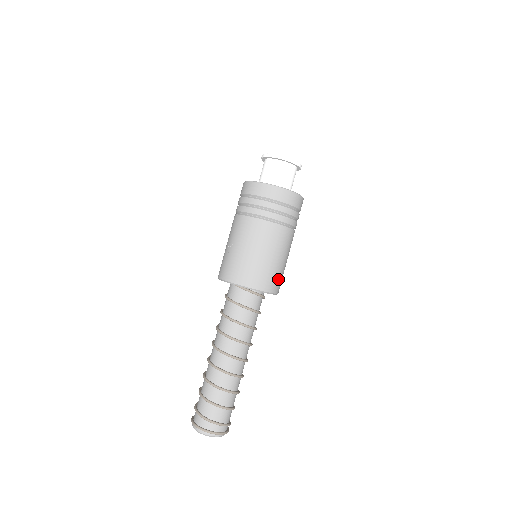
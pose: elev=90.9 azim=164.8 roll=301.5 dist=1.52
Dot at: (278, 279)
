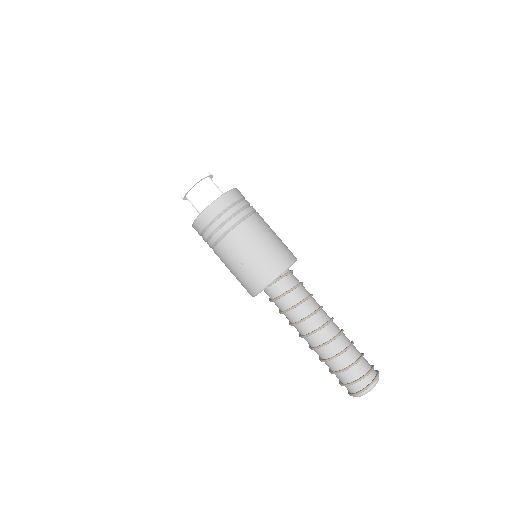
Dot at: (287, 249)
